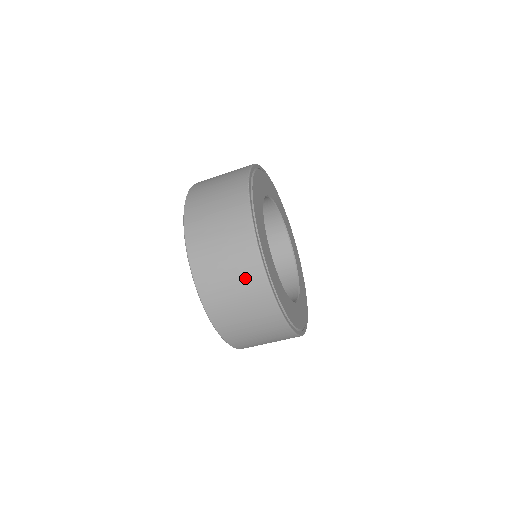
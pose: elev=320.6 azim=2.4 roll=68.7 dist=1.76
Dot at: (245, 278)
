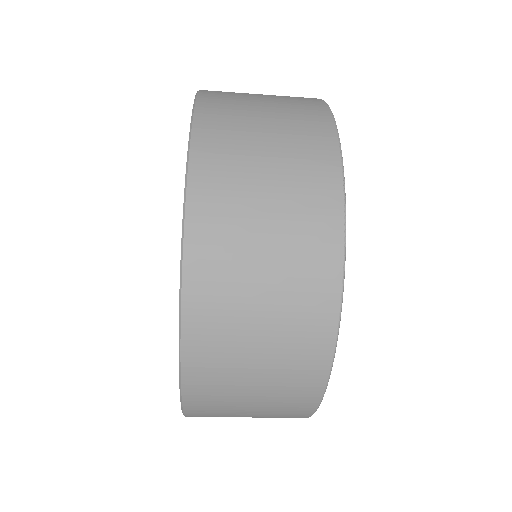
Dot at: (299, 241)
